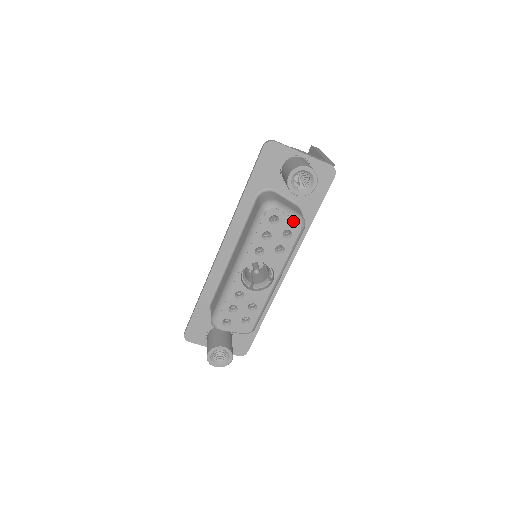
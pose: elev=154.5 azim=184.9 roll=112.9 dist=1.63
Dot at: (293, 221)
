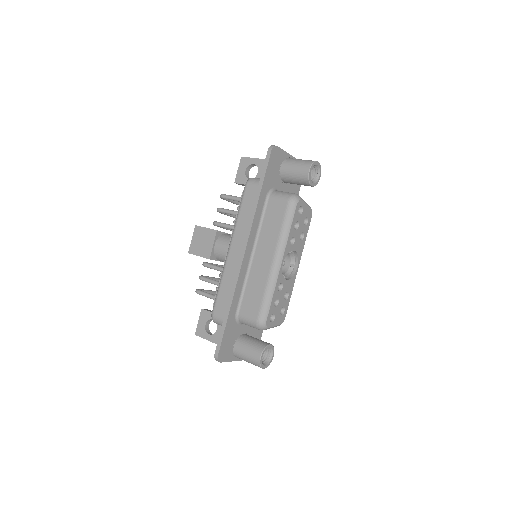
Dot at: (309, 209)
